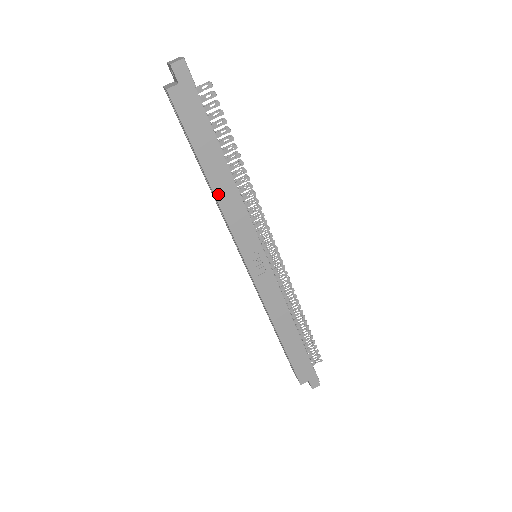
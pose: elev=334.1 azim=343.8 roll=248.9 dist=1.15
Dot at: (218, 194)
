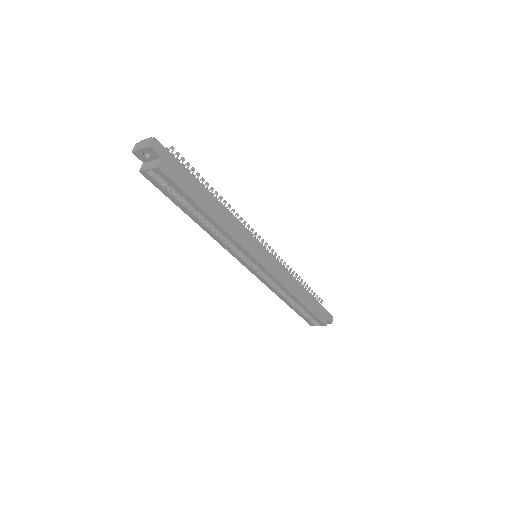
Dot at: (222, 224)
